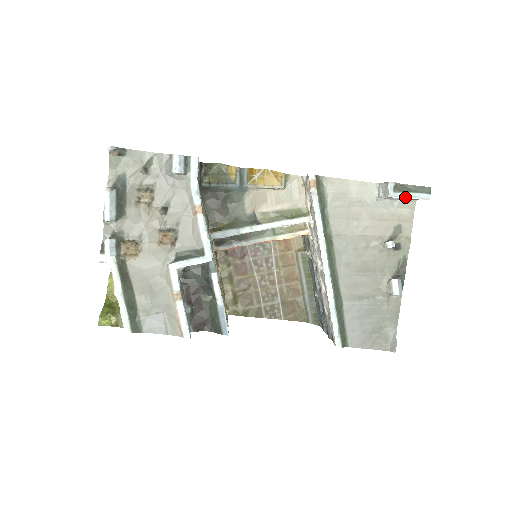
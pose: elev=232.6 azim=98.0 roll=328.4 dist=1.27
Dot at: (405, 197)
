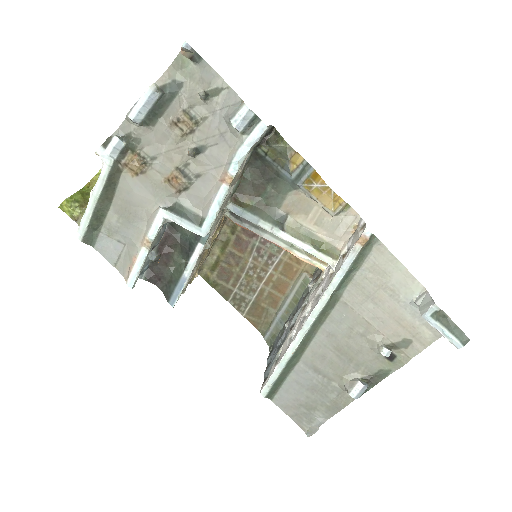
Dot at: (437, 329)
